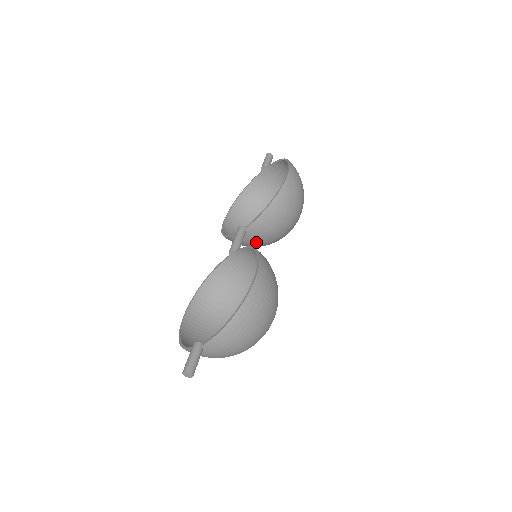
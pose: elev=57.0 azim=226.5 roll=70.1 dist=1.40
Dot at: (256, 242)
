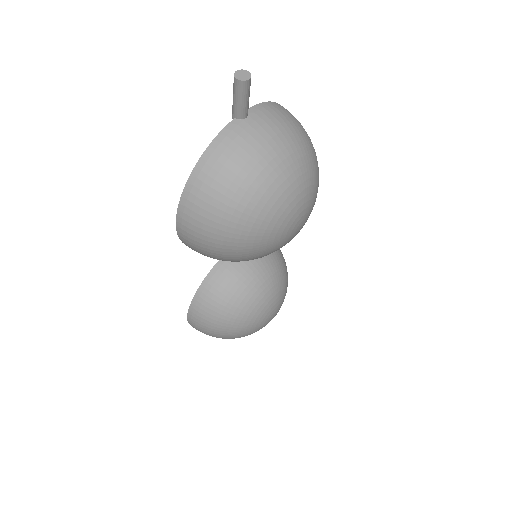
Dot at: (248, 270)
